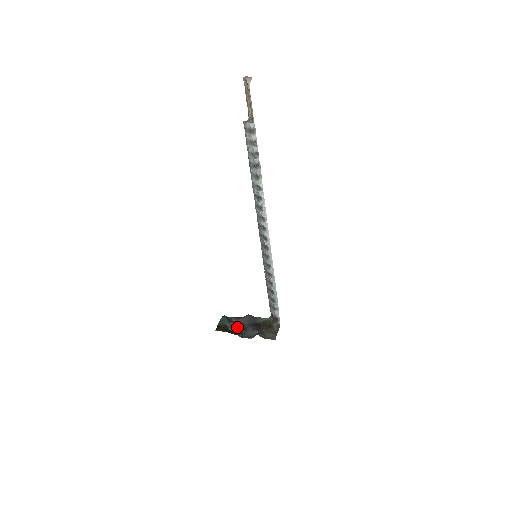
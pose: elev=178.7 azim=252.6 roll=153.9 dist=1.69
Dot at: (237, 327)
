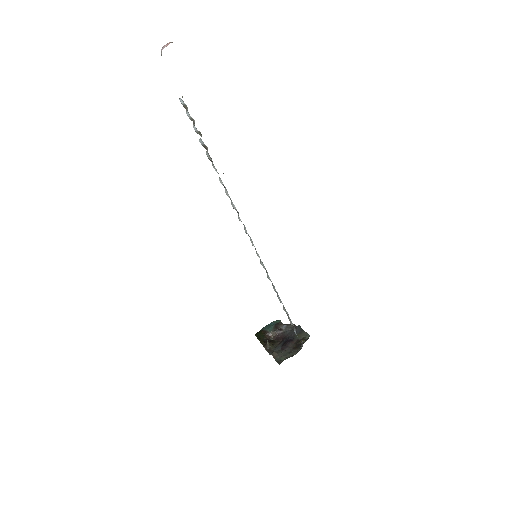
Dot at: (280, 337)
